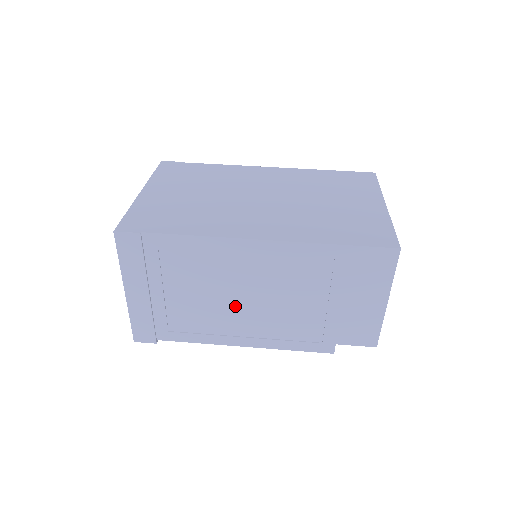
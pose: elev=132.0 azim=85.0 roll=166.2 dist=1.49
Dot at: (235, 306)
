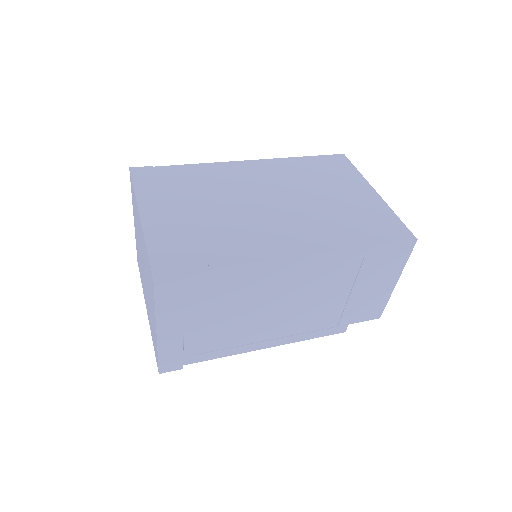
Dot at: (267, 316)
